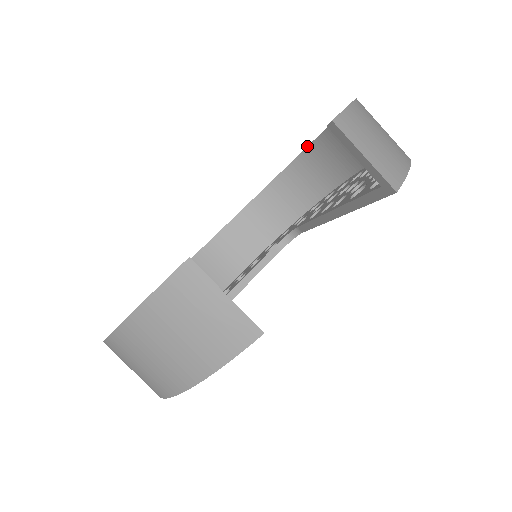
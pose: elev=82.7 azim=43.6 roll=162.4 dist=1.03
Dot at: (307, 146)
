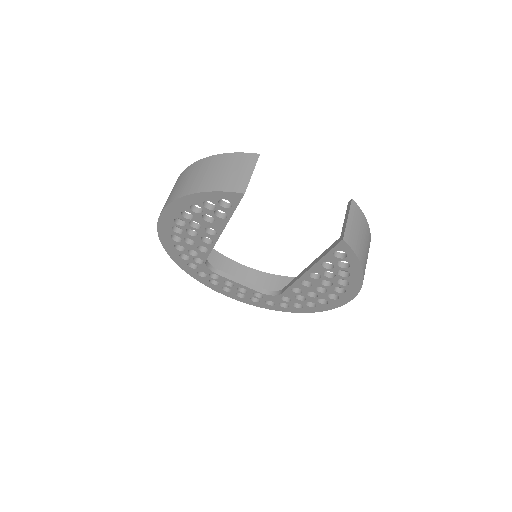
Dot at: occluded
